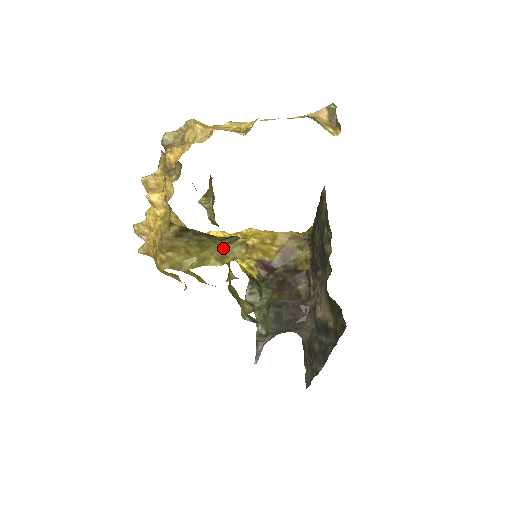
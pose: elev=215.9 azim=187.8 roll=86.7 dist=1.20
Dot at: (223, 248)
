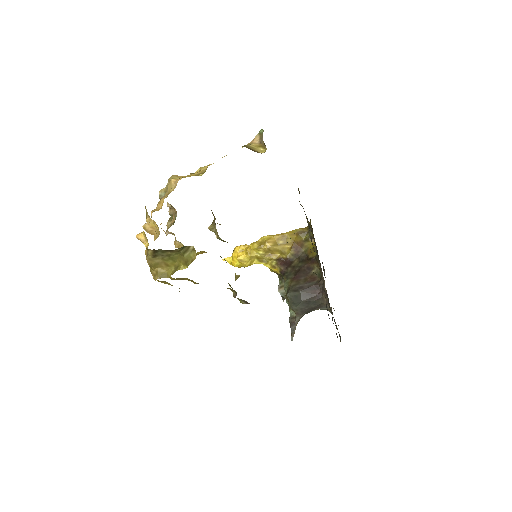
Dot at: (184, 256)
